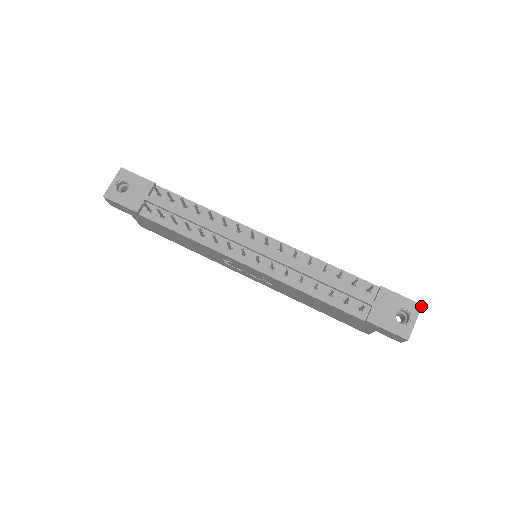
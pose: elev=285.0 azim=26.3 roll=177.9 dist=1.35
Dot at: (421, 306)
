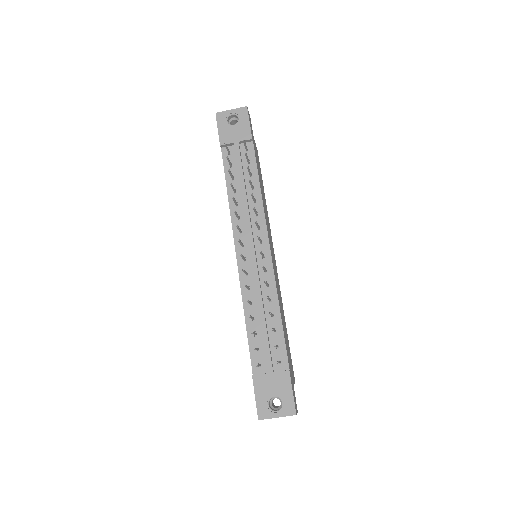
Dot at: (295, 414)
